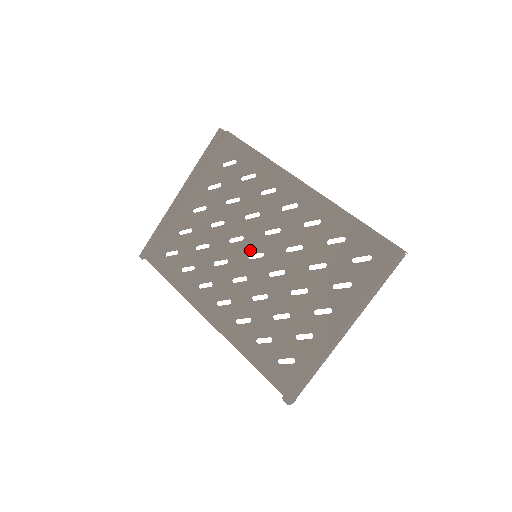
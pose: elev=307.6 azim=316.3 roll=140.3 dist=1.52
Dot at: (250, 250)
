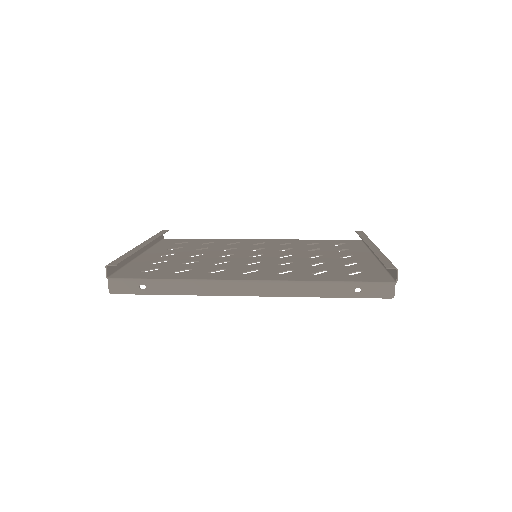
Dot at: (247, 255)
